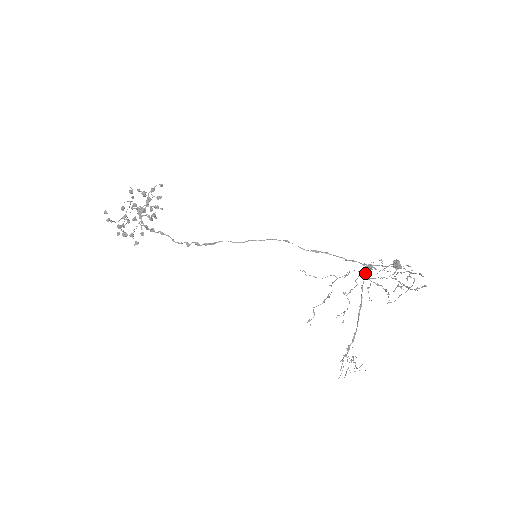
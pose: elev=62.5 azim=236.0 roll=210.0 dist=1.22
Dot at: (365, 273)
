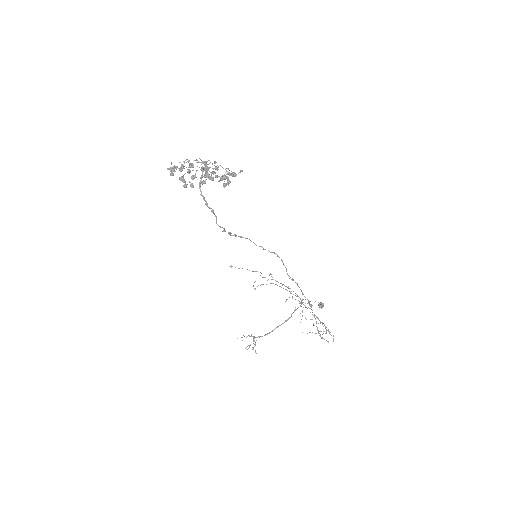
Dot at: occluded
